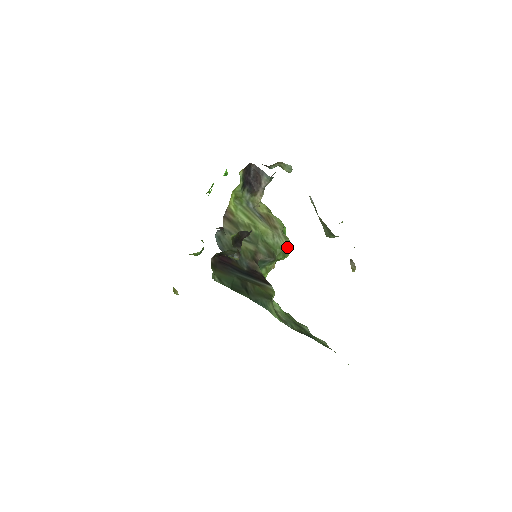
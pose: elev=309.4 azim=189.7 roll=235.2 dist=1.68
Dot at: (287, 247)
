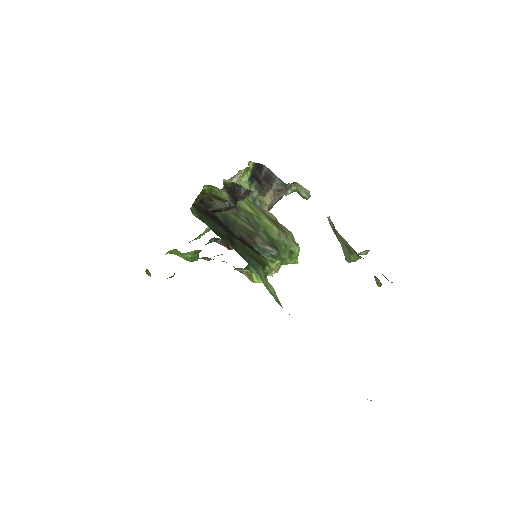
Dot at: (295, 248)
